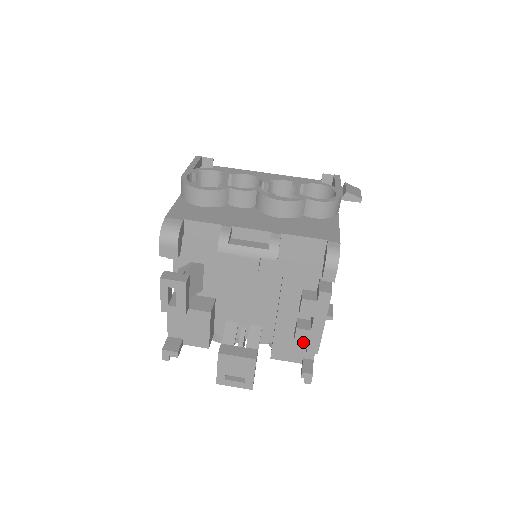
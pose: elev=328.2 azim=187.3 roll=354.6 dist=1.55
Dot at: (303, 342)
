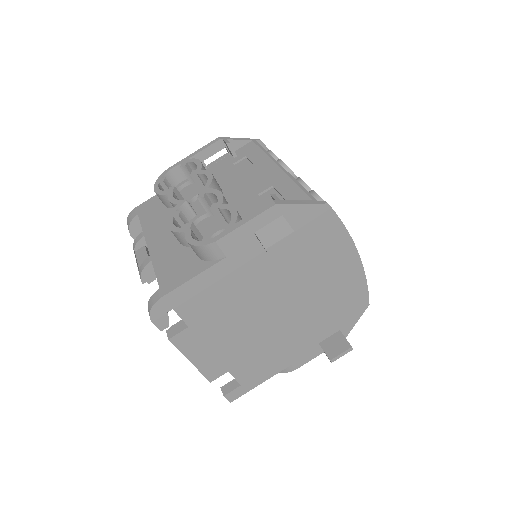
Dot at: occluded
